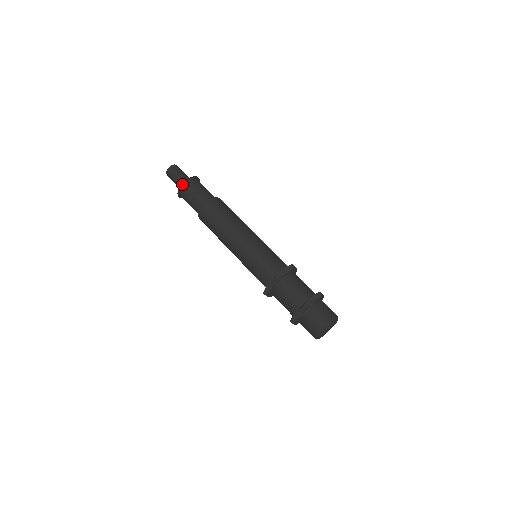
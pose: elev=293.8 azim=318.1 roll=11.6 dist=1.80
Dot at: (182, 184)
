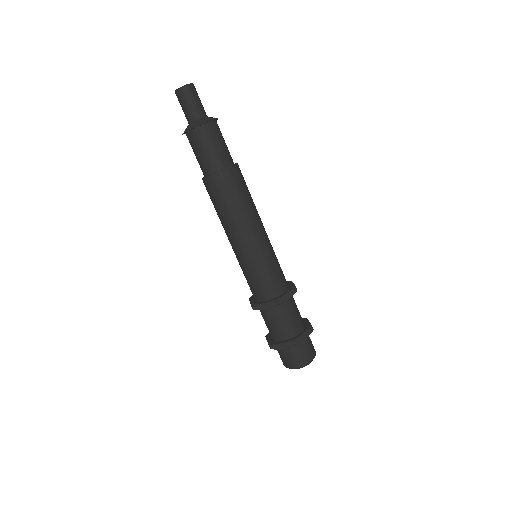
Dot at: (198, 126)
